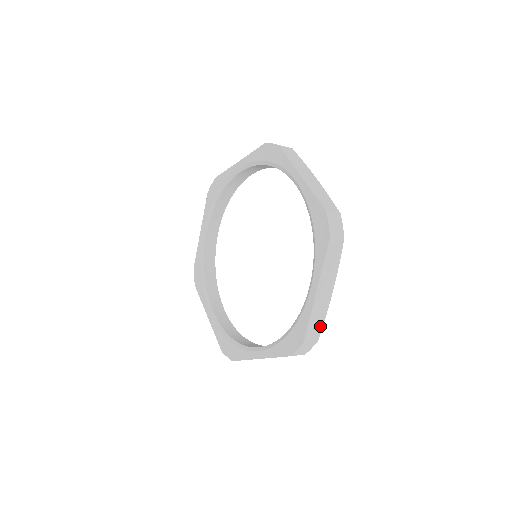
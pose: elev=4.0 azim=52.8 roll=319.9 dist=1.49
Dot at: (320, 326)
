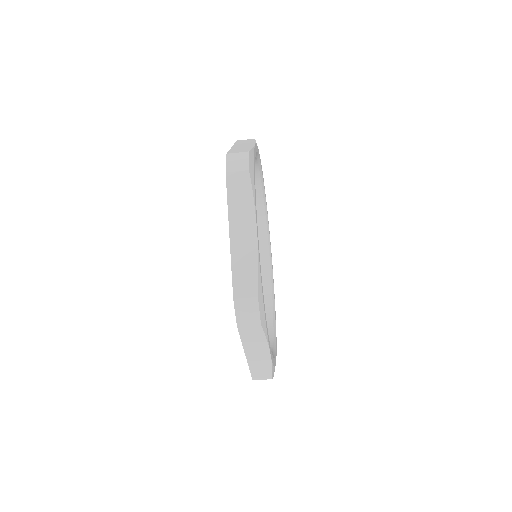
Dot at: occluded
